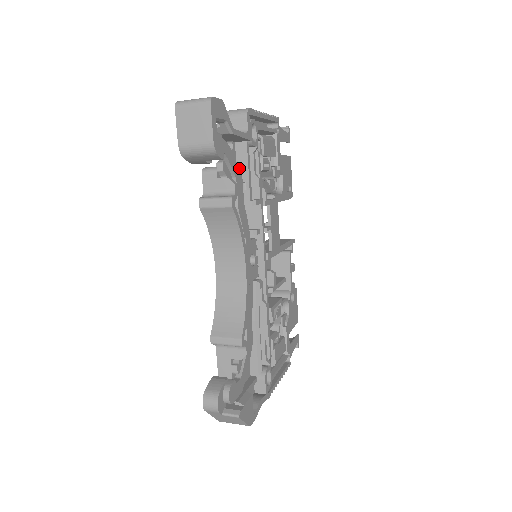
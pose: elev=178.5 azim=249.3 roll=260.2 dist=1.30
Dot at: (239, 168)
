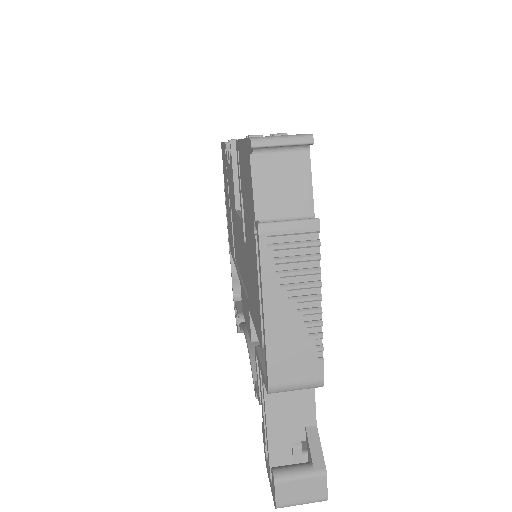
Dot at: occluded
